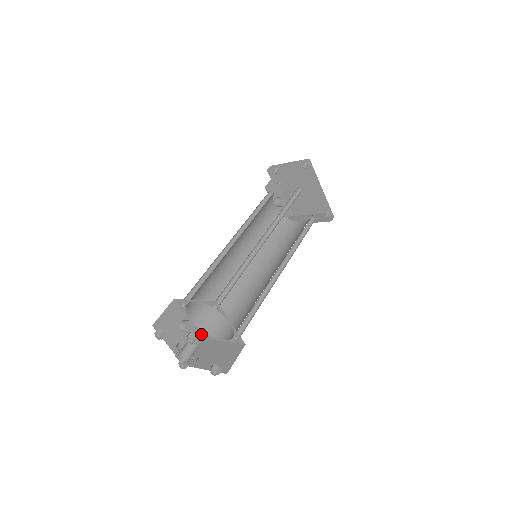
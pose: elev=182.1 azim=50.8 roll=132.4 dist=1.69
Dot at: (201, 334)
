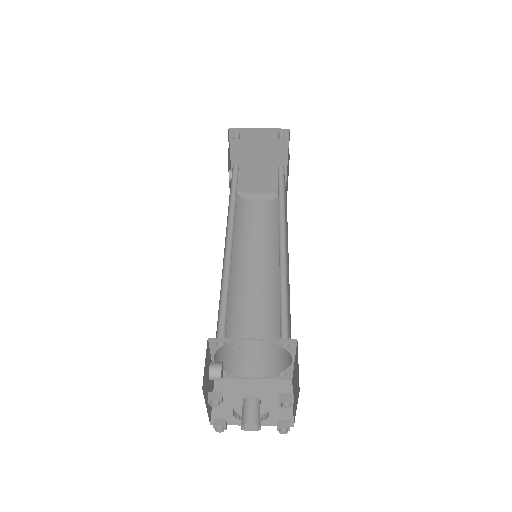
Dot at: occluded
